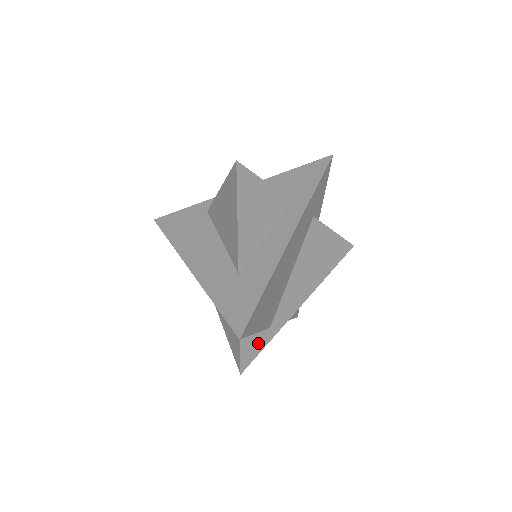
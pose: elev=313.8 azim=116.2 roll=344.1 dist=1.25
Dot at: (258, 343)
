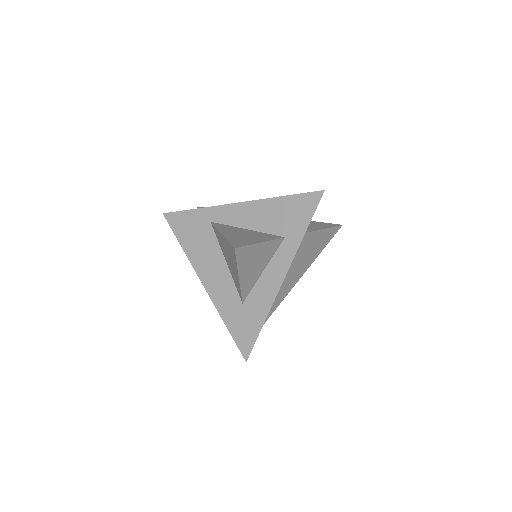
Dot at: occluded
